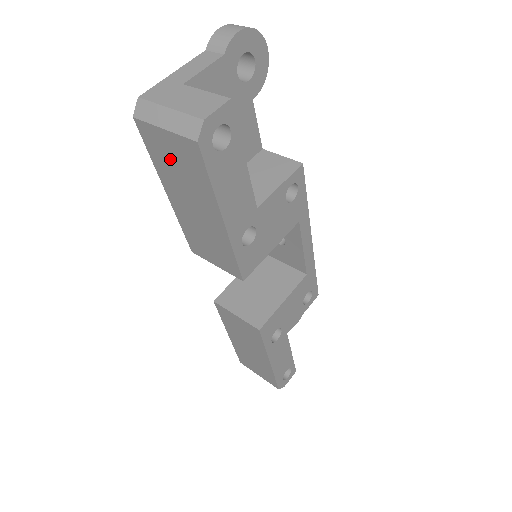
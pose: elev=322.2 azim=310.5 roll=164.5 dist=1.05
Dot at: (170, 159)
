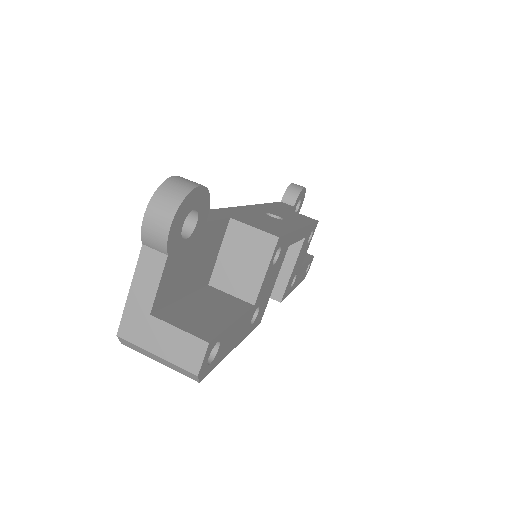
Dot at: occluded
